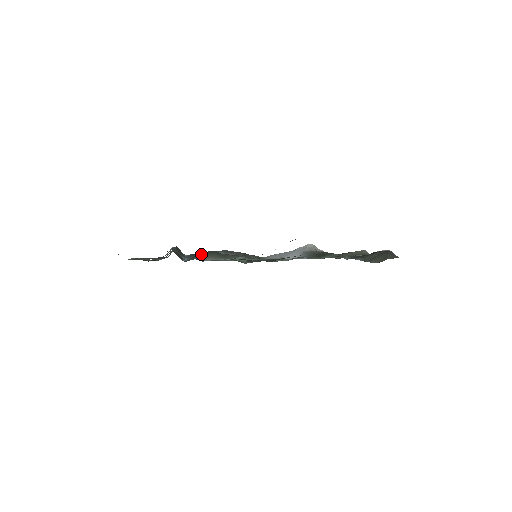
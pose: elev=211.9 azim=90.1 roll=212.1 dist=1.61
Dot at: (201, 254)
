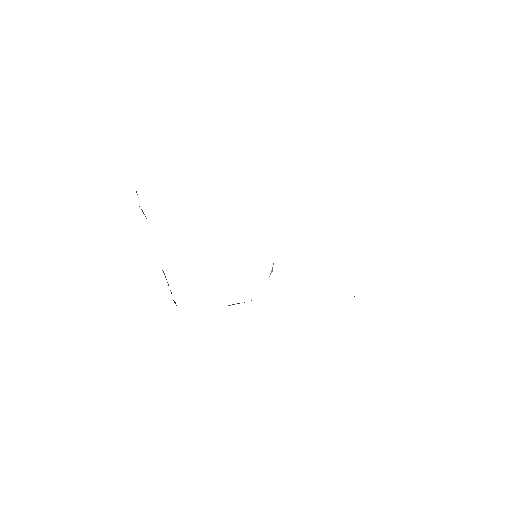
Dot at: occluded
